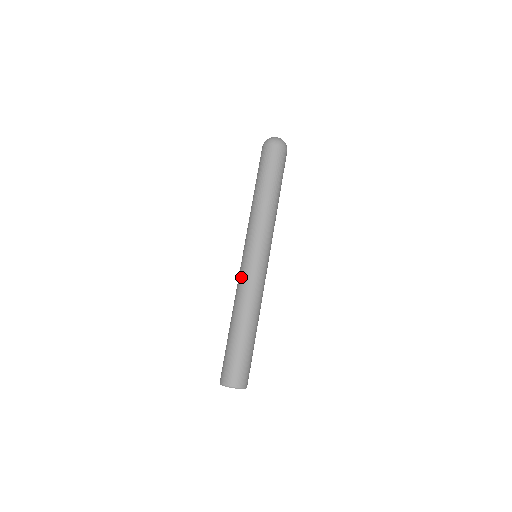
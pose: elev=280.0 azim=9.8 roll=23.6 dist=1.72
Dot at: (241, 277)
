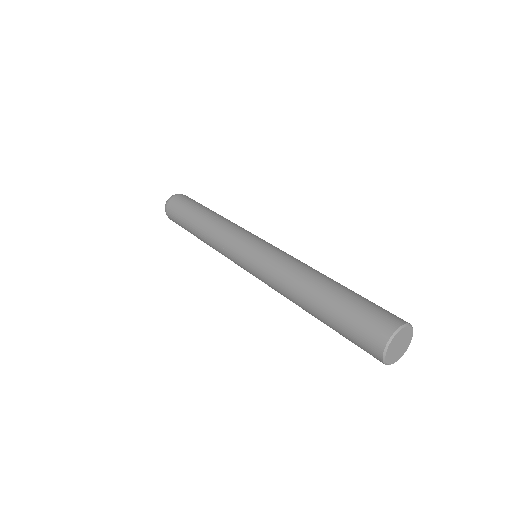
Dot at: (264, 267)
